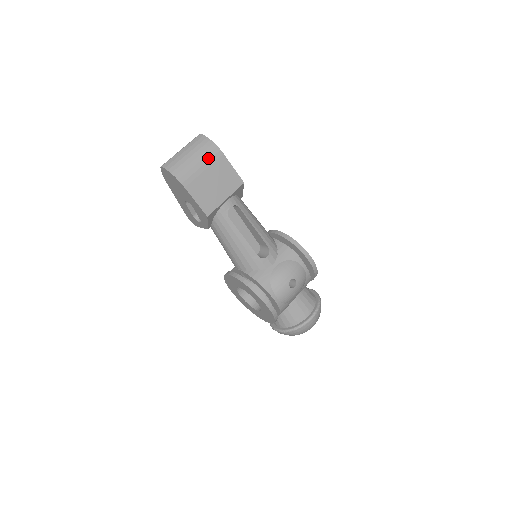
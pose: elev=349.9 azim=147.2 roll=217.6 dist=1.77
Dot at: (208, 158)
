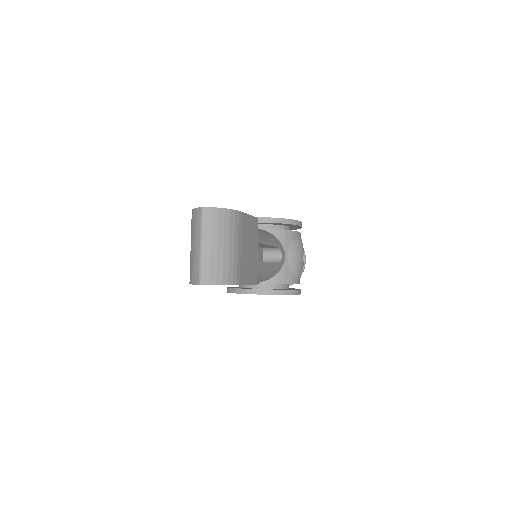
Dot at: (237, 232)
